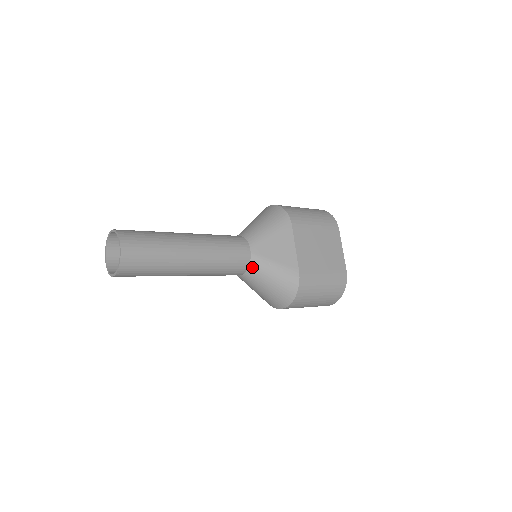
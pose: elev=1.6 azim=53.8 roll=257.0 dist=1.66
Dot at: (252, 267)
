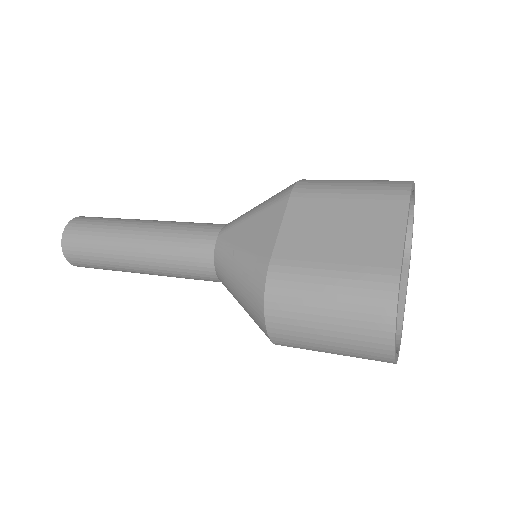
Dot at: (217, 260)
